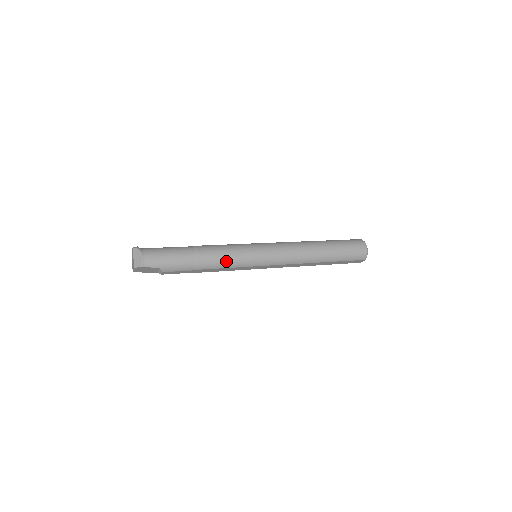
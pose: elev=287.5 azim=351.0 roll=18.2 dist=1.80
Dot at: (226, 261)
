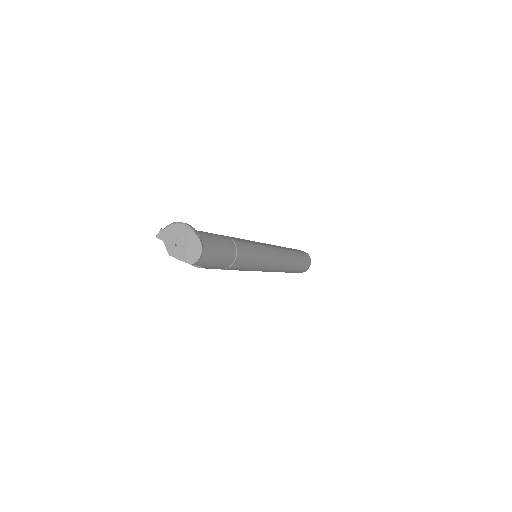
Dot at: (247, 267)
